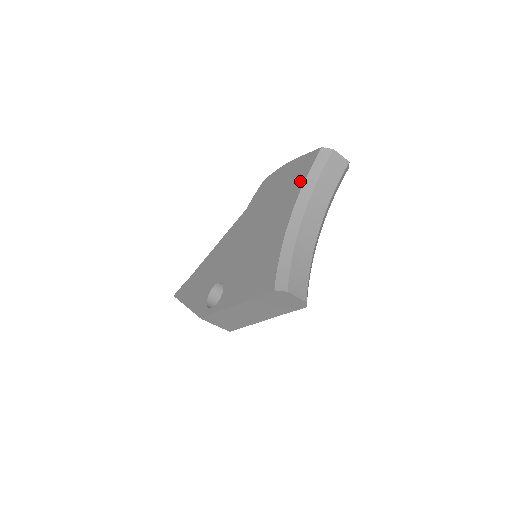
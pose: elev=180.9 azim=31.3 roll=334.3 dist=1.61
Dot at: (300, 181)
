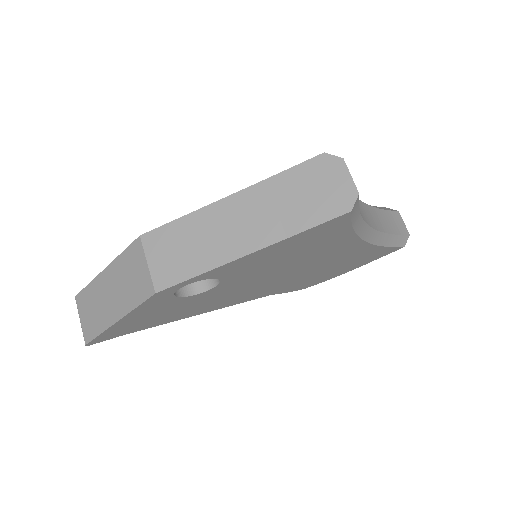
Dot at: occluded
